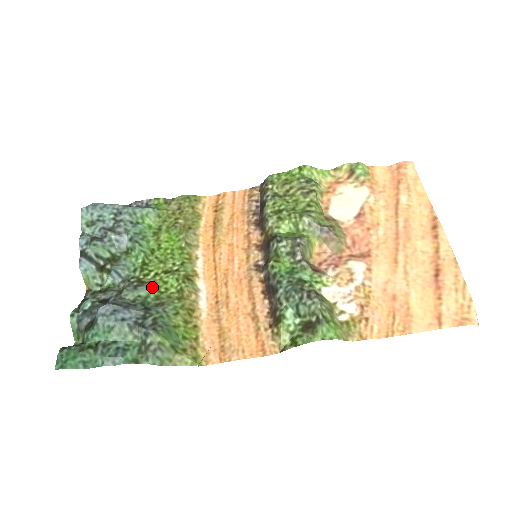
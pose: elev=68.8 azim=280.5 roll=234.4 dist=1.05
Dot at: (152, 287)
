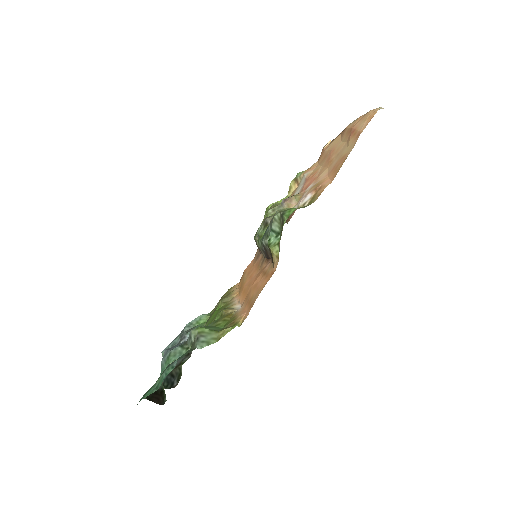
Dot at: occluded
